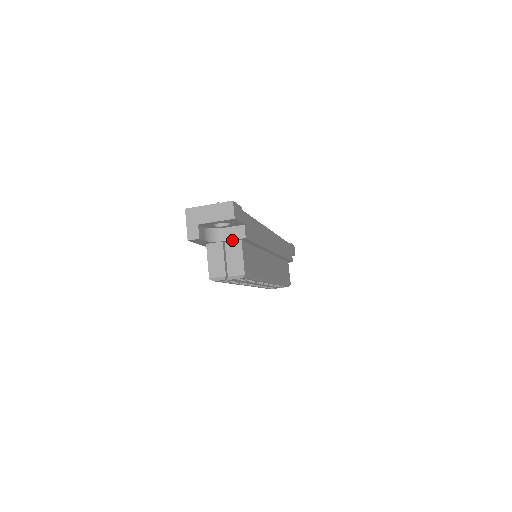
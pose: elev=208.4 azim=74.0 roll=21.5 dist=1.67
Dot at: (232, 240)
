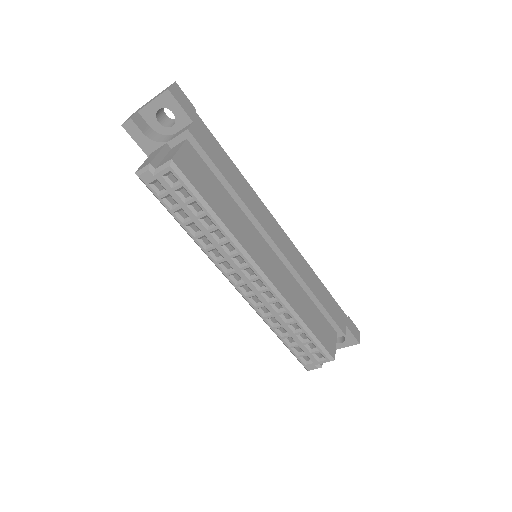
Dot at: (176, 139)
